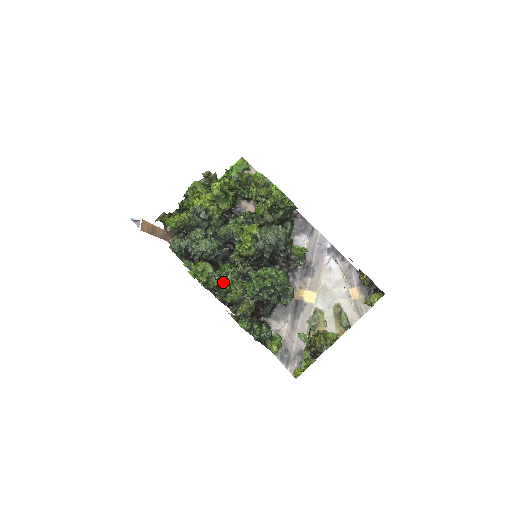
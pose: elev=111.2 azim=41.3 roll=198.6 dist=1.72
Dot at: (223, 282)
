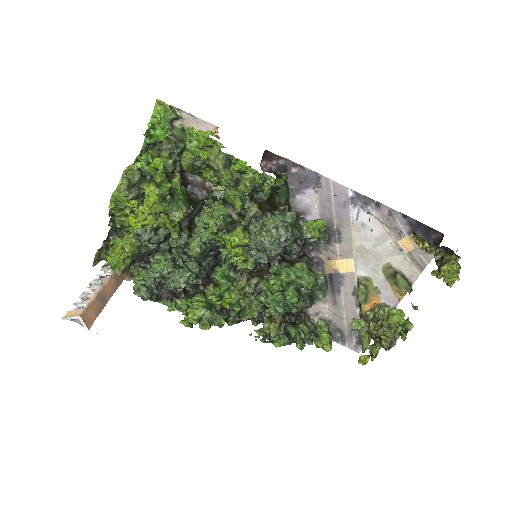
Dot at: (229, 305)
